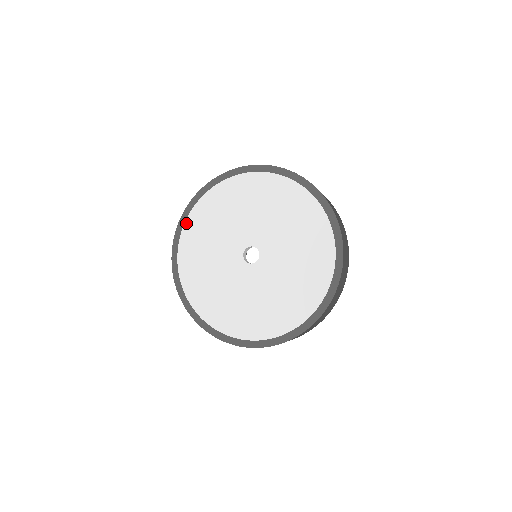
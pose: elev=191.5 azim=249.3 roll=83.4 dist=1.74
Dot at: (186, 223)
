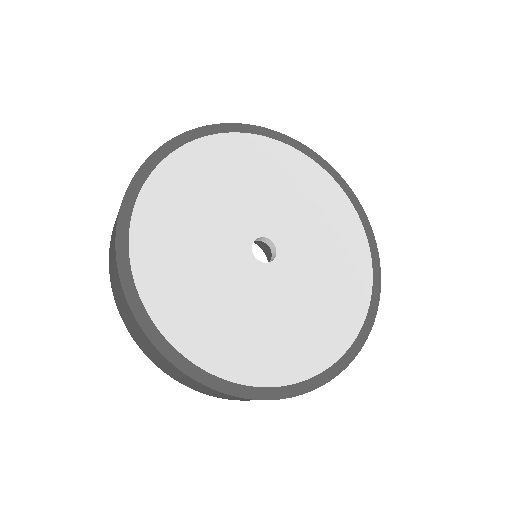
Dot at: (152, 176)
